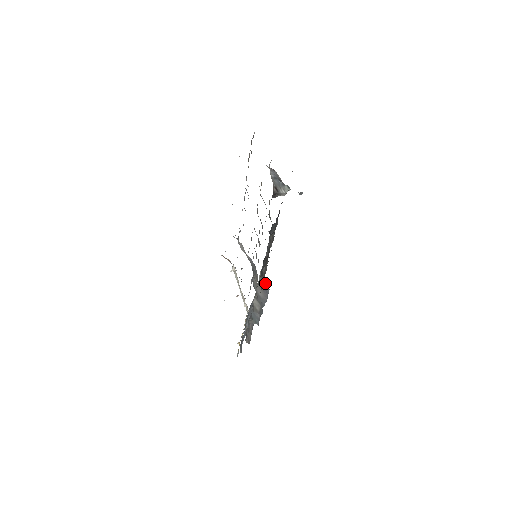
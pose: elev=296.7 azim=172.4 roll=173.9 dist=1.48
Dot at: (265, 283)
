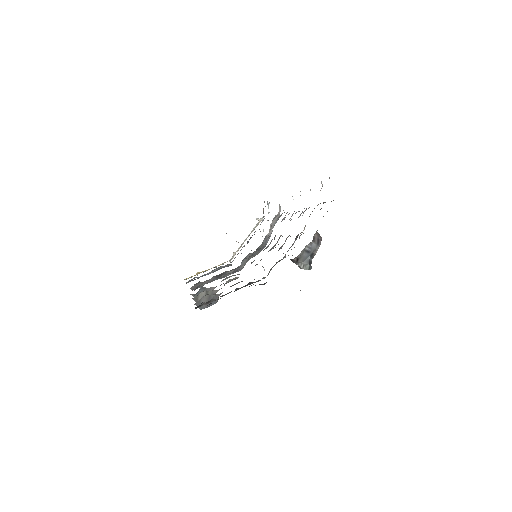
Dot at: (217, 298)
